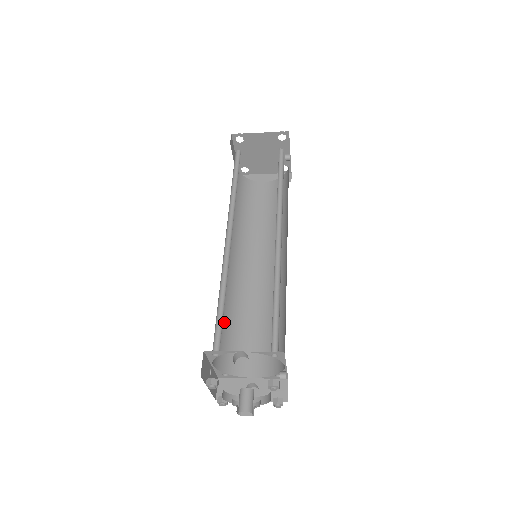
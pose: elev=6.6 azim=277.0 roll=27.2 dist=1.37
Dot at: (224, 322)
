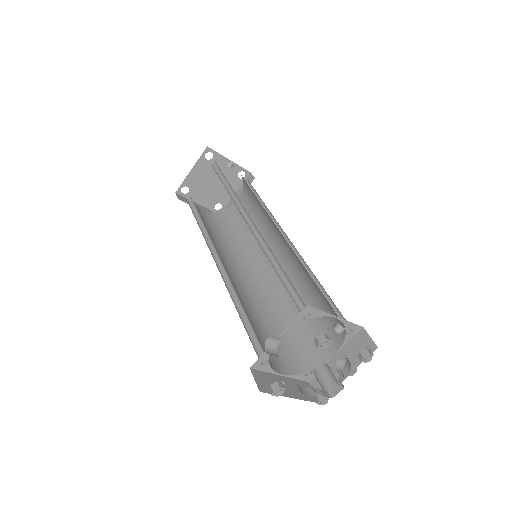
Dot at: (274, 331)
